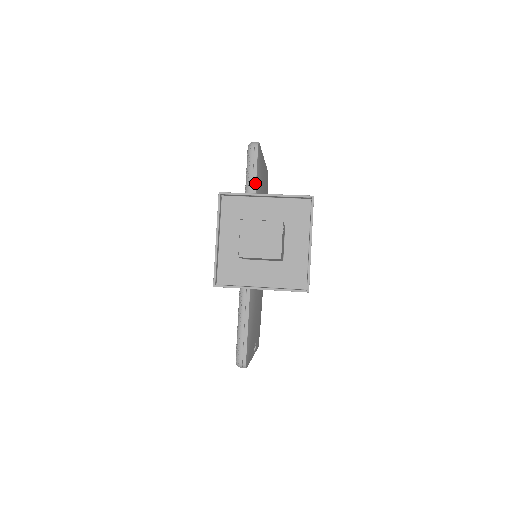
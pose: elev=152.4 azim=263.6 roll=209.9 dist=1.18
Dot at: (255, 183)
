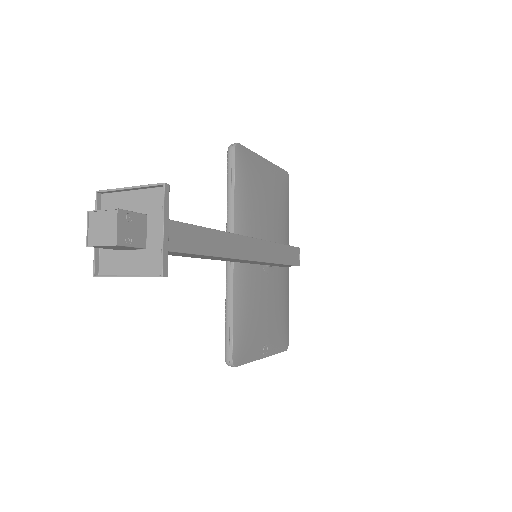
Dot at: (233, 183)
